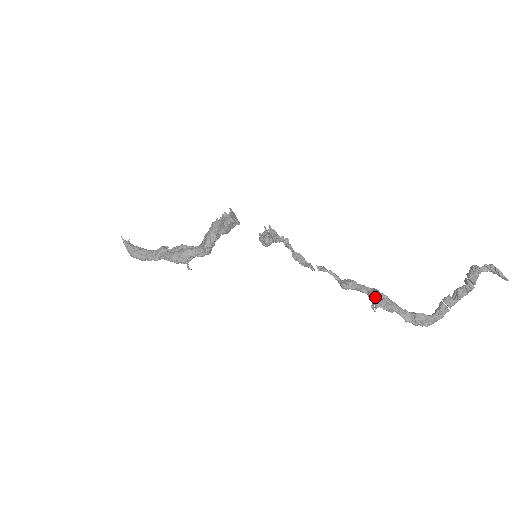
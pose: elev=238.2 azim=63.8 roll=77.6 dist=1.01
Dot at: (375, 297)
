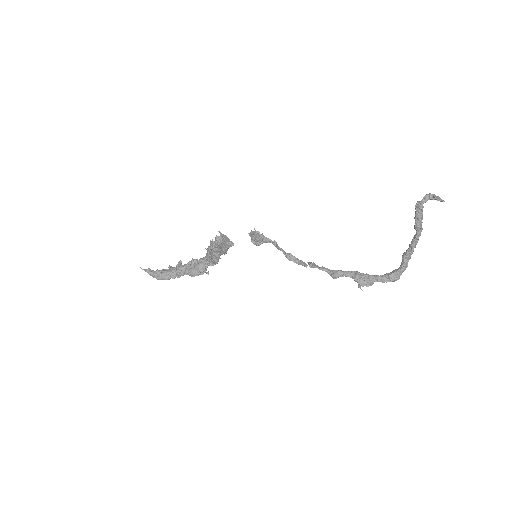
Dot at: (358, 280)
